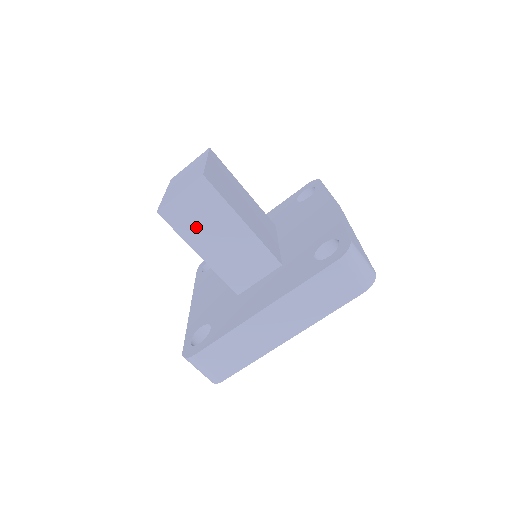
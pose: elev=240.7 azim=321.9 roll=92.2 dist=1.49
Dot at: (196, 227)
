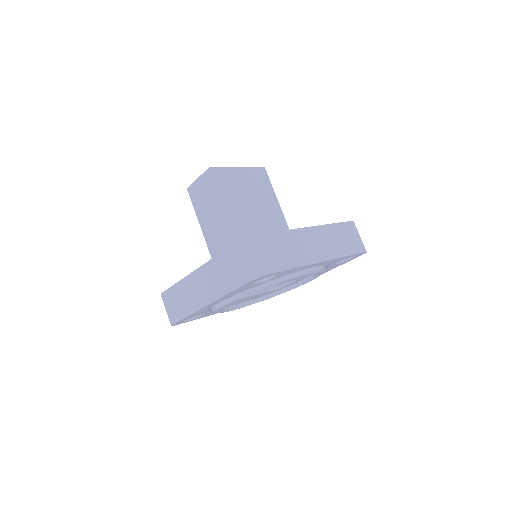
Dot at: (202, 206)
